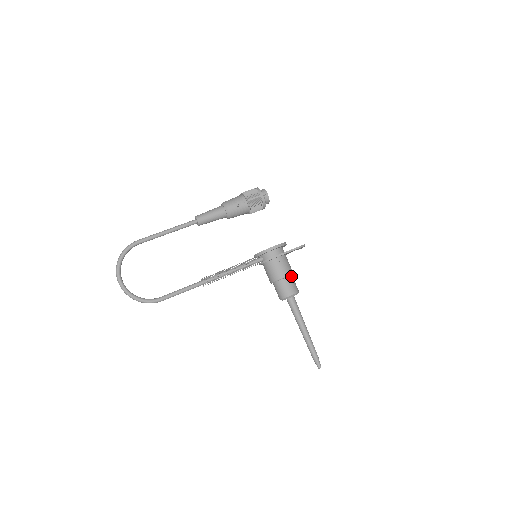
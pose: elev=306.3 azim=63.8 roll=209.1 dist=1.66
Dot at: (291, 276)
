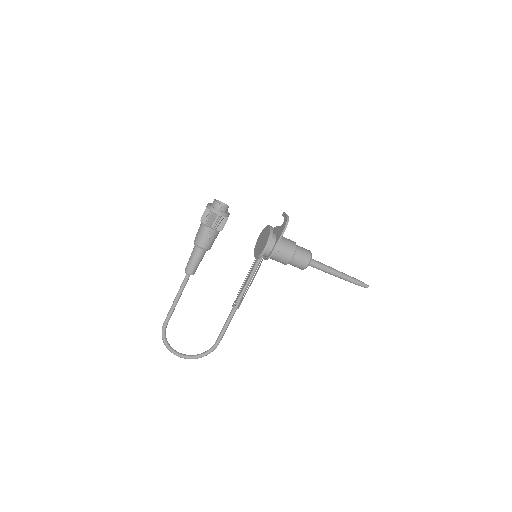
Dot at: (296, 250)
